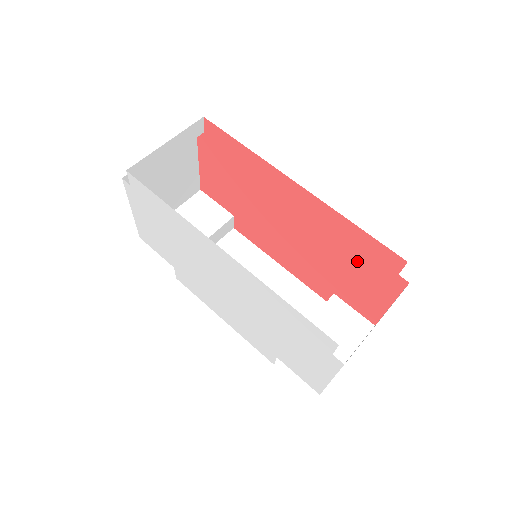
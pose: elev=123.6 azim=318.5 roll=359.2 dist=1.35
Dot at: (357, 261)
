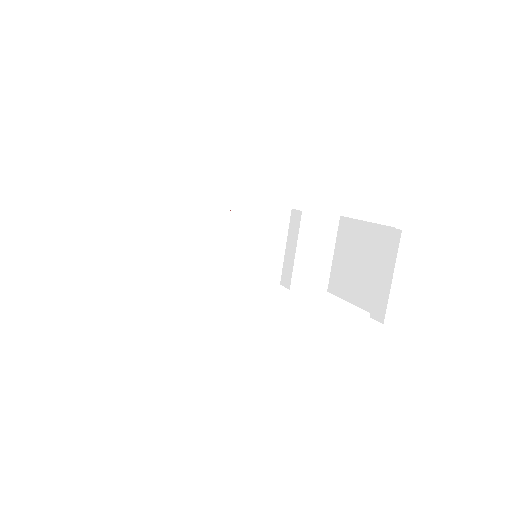
Dot at: occluded
